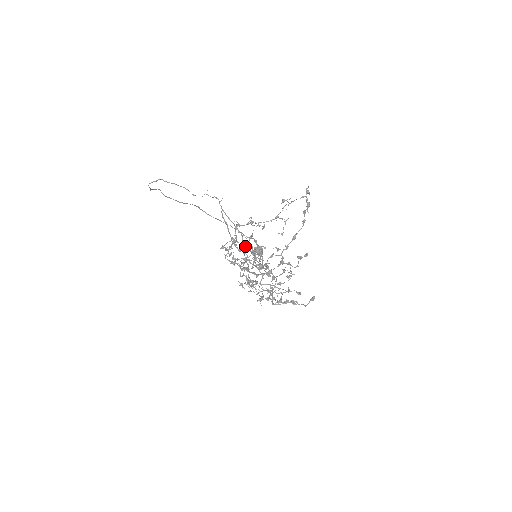
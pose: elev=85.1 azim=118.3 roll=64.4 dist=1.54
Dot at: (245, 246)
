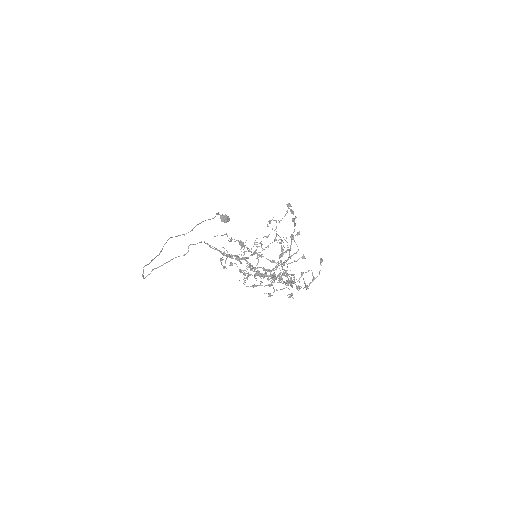
Dot at: (229, 241)
